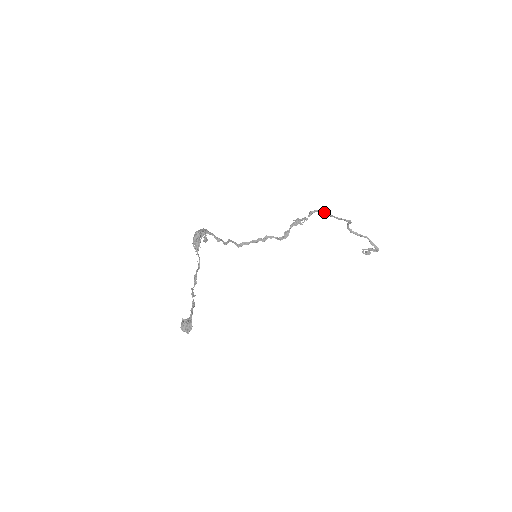
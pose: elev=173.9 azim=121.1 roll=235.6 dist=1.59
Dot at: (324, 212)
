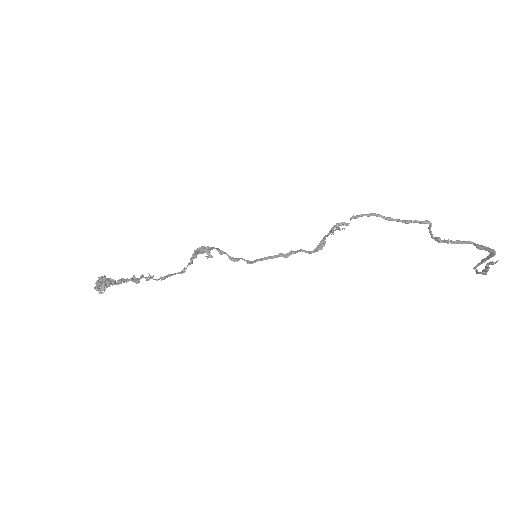
Dot at: (377, 214)
